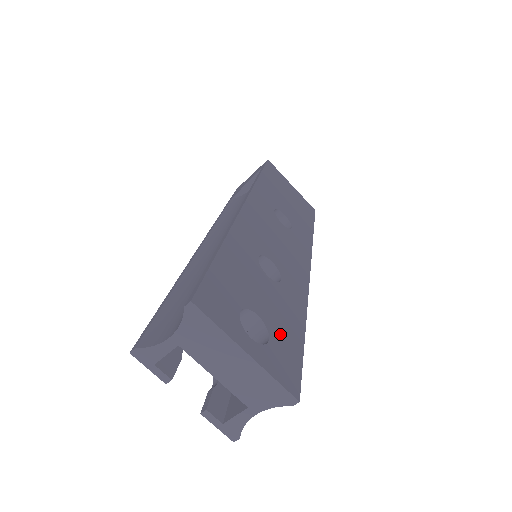
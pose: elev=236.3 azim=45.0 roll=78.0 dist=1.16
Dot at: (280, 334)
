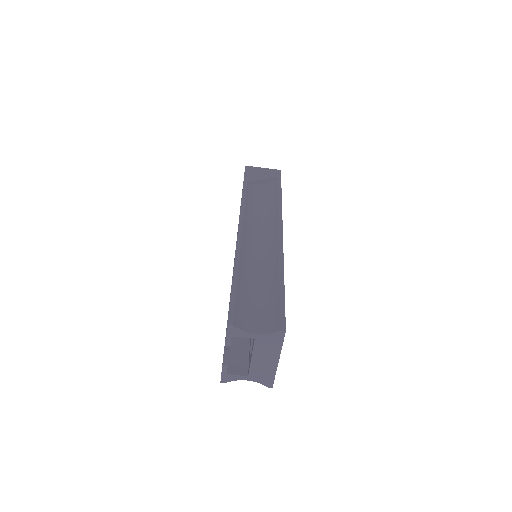
Dot at: occluded
